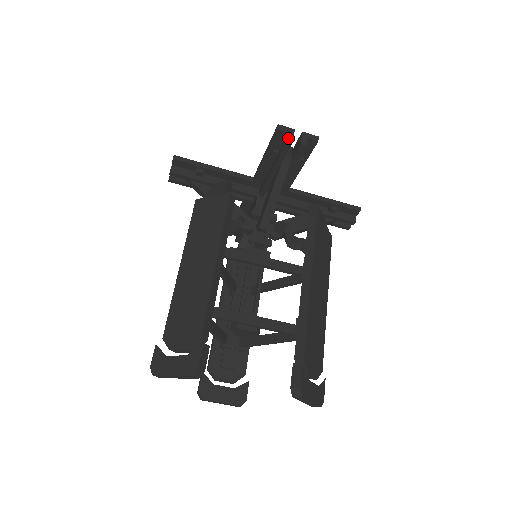
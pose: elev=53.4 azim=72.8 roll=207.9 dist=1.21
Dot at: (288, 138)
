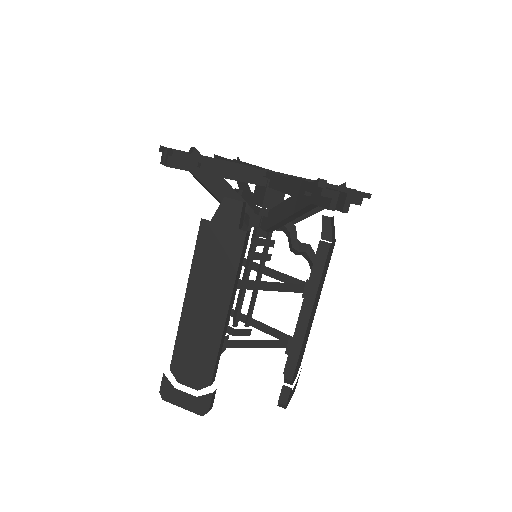
Dot at: (330, 207)
